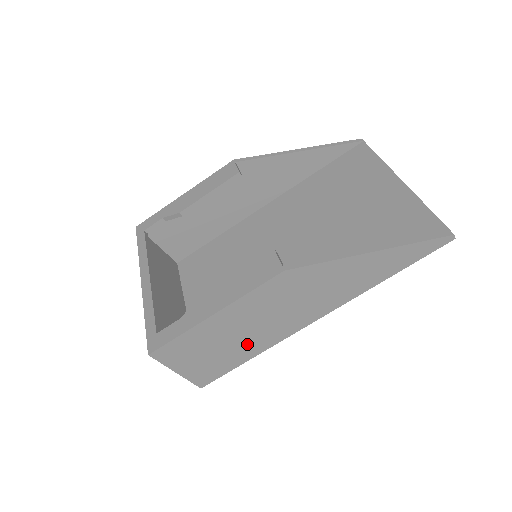
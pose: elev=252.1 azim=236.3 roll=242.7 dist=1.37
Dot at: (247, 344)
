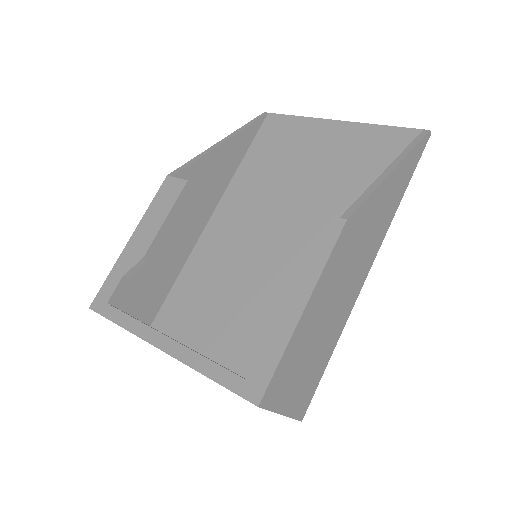
Dot at: (329, 334)
